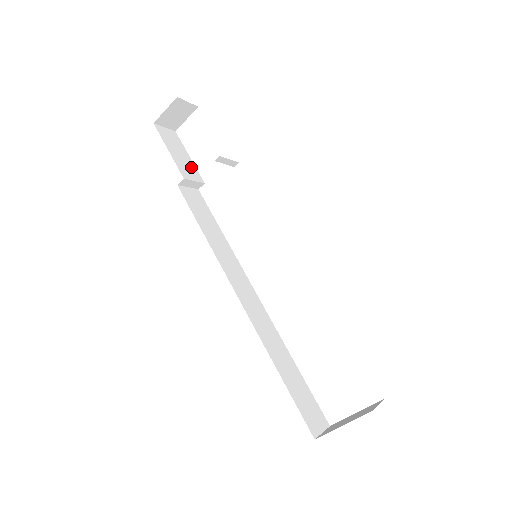
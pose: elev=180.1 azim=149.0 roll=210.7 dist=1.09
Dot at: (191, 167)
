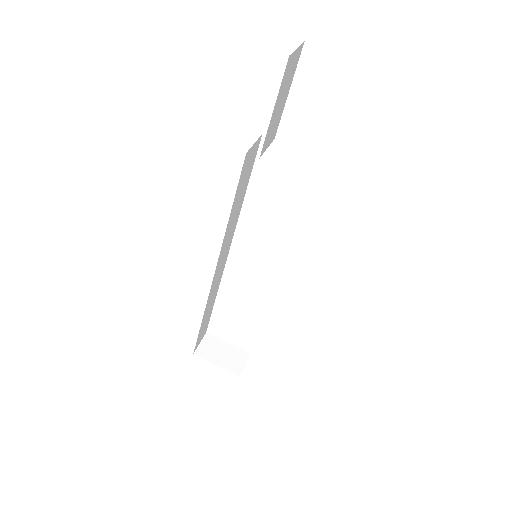
Dot at: (278, 119)
